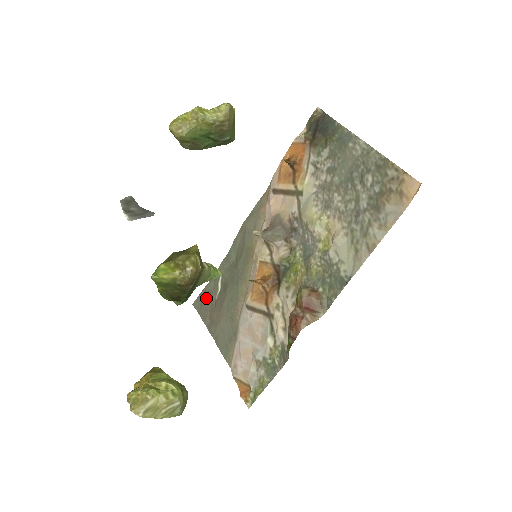
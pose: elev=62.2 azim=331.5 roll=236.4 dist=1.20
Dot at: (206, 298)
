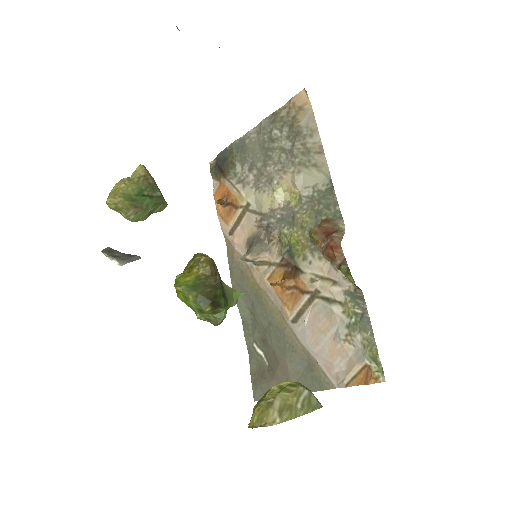
Dot at: (259, 377)
